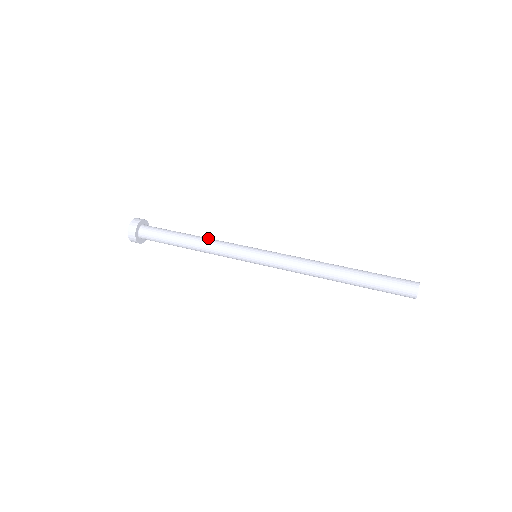
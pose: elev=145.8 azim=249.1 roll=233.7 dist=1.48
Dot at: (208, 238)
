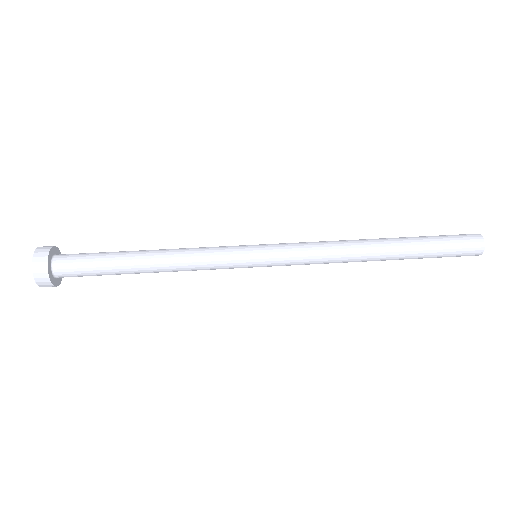
Dot at: (174, 250)
